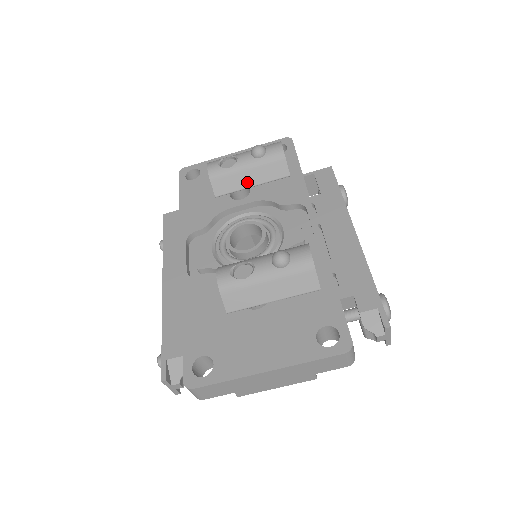
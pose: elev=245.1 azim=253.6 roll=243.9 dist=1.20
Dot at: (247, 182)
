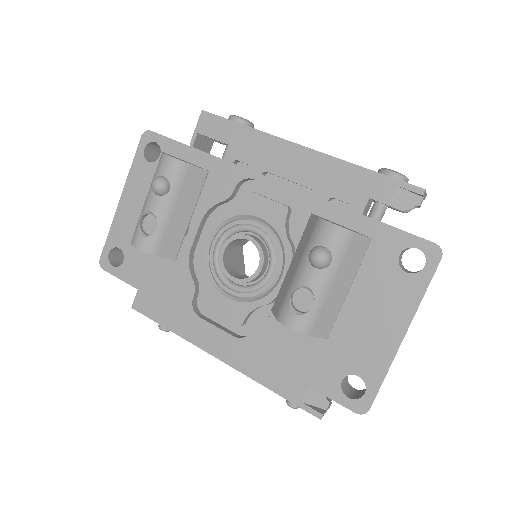
Dot at: (184, 219)
